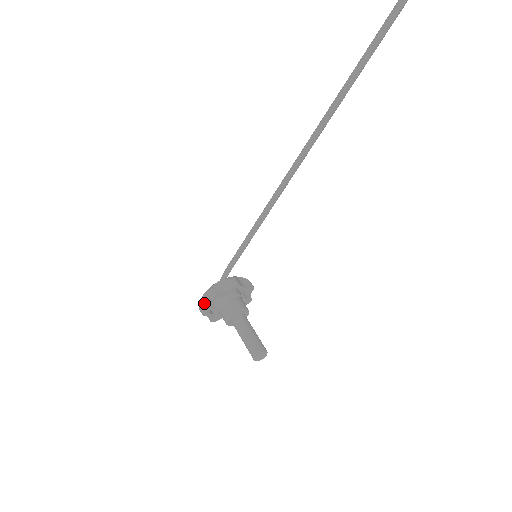
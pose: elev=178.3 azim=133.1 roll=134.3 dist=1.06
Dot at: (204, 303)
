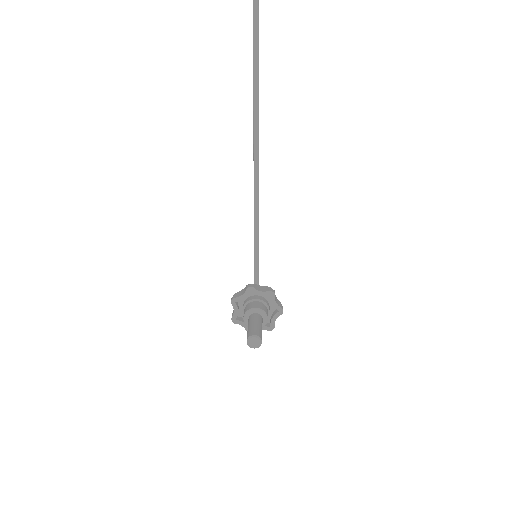
Dot at: (233, 311)
